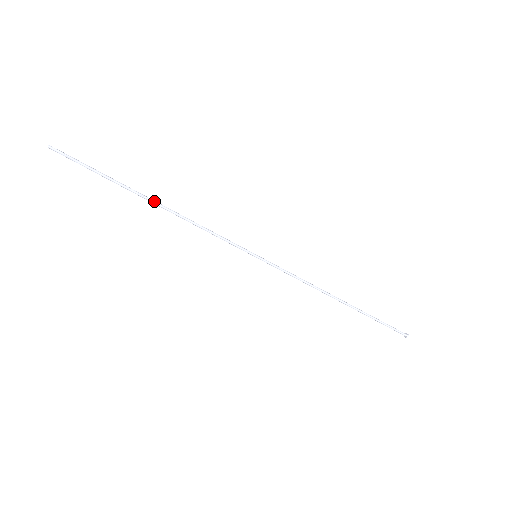
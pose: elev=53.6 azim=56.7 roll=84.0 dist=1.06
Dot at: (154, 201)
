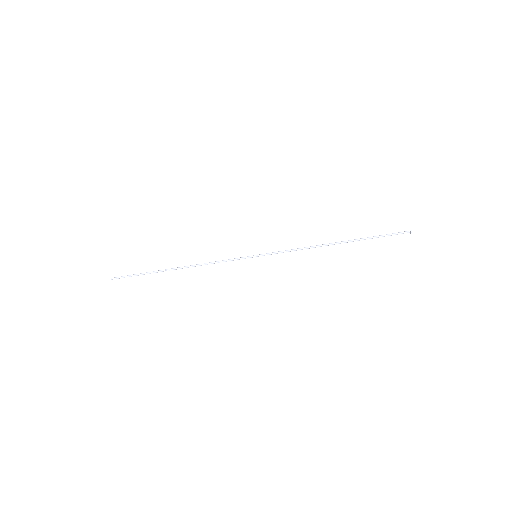
Dot at: occluded
